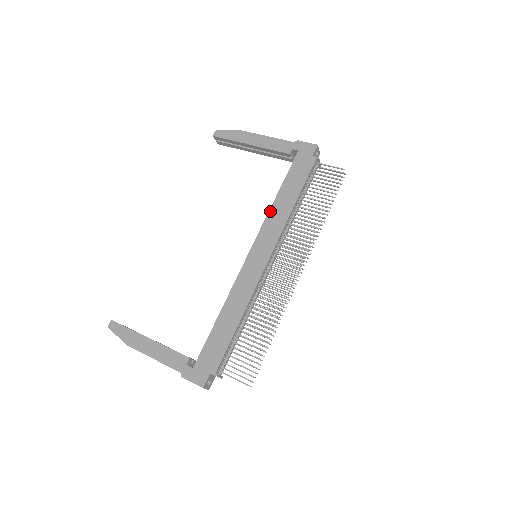
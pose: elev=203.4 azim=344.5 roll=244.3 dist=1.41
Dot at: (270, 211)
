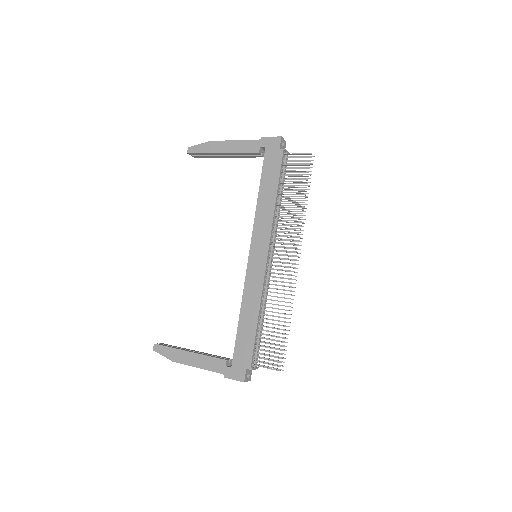
Dot at: (256, 212)
